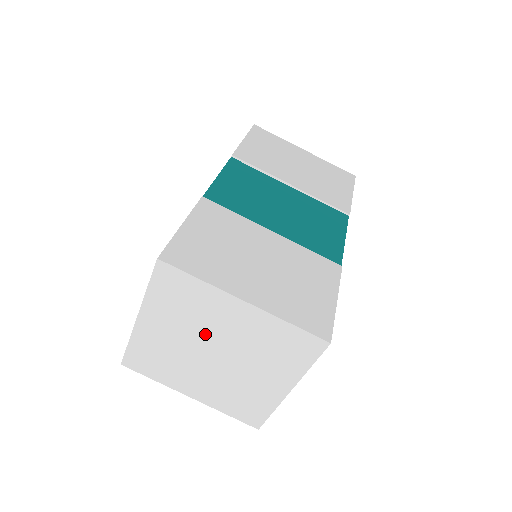
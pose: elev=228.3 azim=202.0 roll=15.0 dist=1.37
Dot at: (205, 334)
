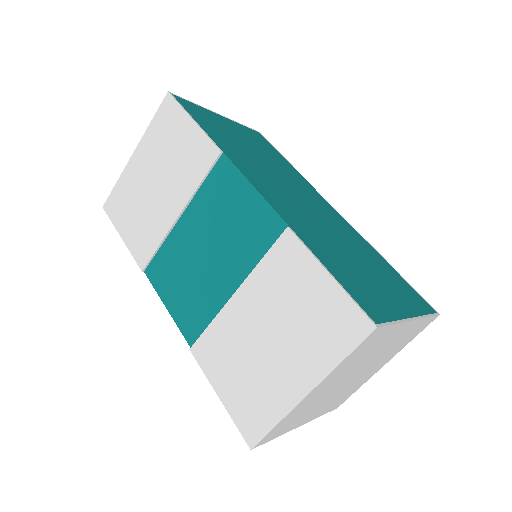
Dot at: (330, 392)
